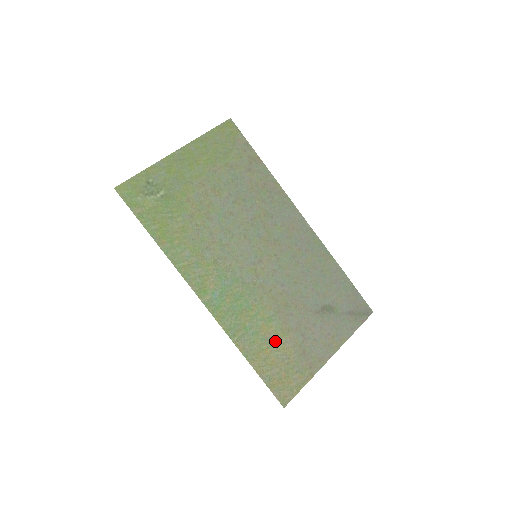
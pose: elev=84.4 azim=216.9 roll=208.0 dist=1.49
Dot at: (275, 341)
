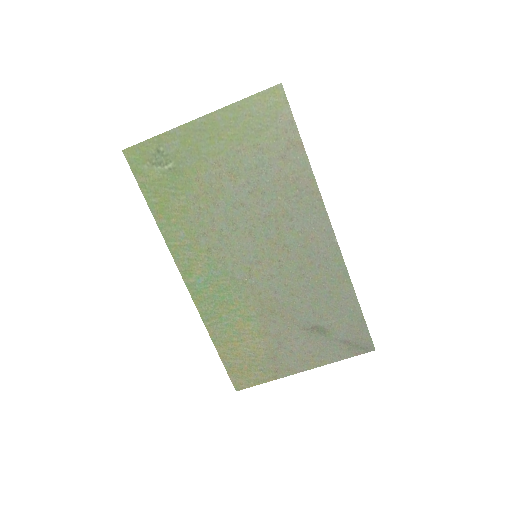
Dot at: (248, 338)
